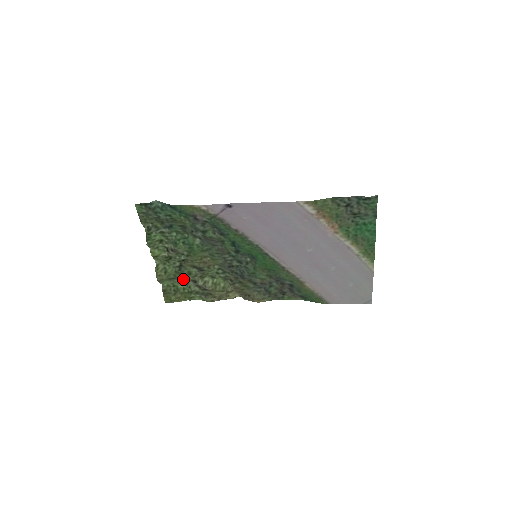
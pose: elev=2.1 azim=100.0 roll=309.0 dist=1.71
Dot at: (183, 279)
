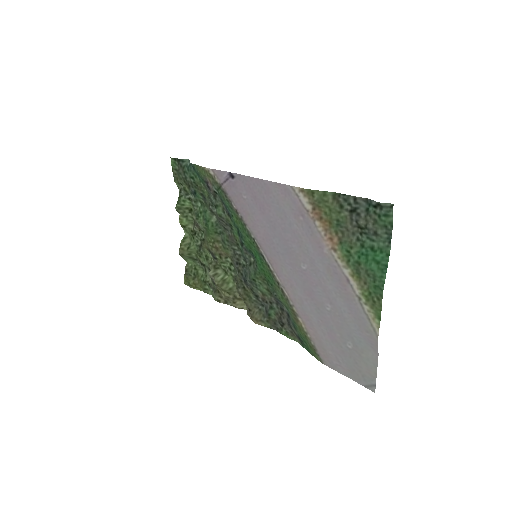
Dot at: (203, 264)
